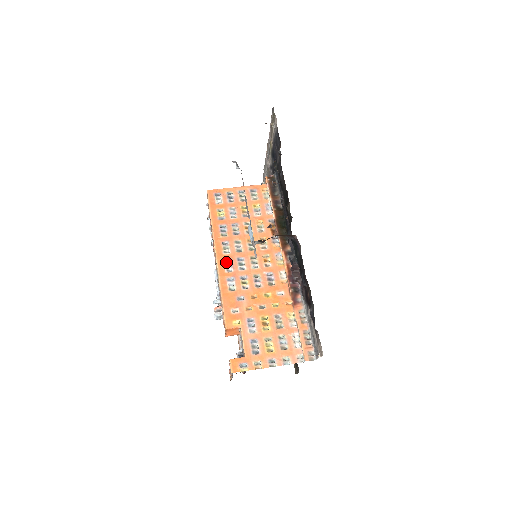
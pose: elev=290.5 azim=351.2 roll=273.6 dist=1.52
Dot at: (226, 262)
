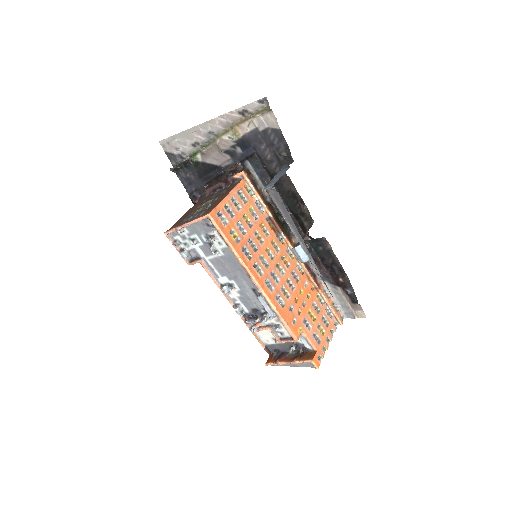
Dot at: (267, 284)
